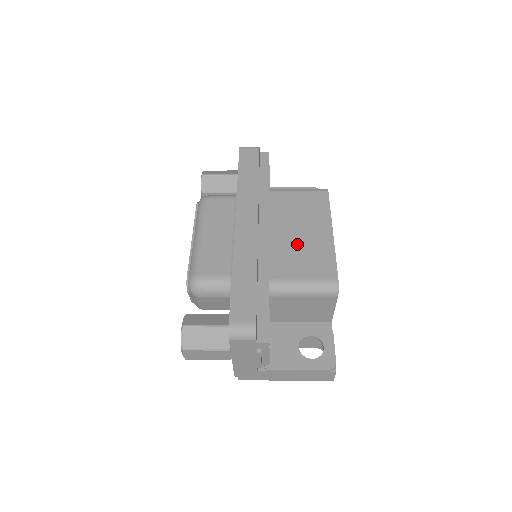
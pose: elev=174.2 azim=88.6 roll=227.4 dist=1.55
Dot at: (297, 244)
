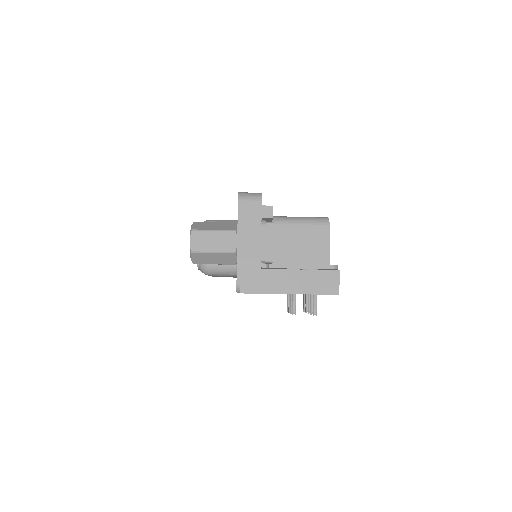
Dot at: occluded
